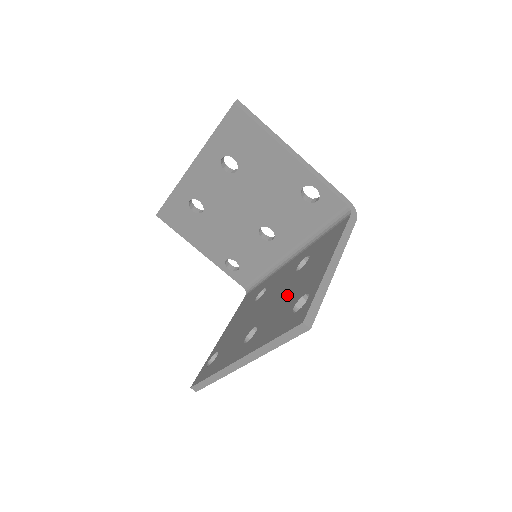
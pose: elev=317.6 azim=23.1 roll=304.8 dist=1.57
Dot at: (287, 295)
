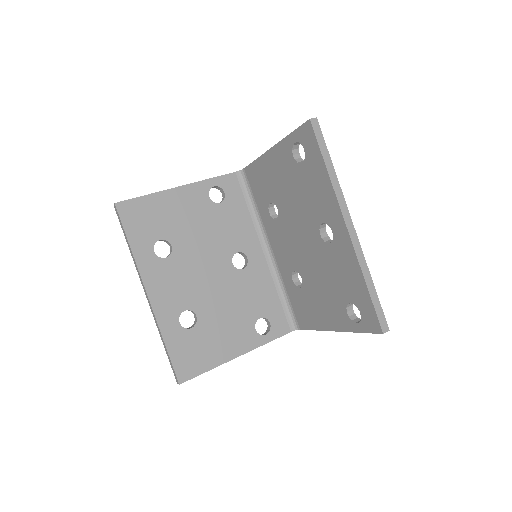
Dot at: (295, 198)
